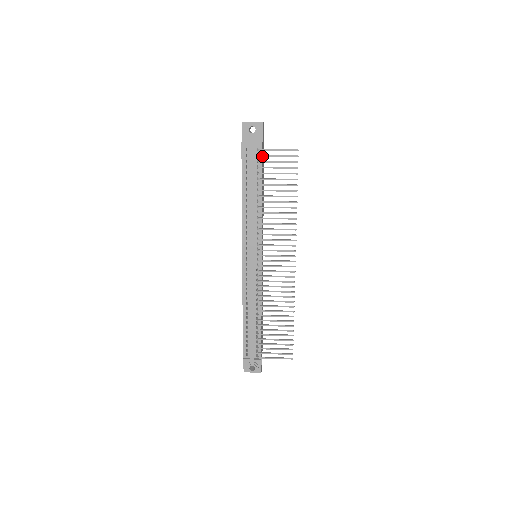
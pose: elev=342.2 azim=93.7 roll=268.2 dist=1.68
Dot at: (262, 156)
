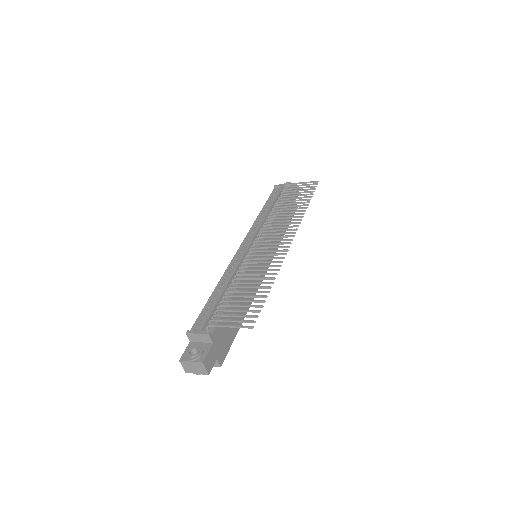
Dot at: (287, 186)
